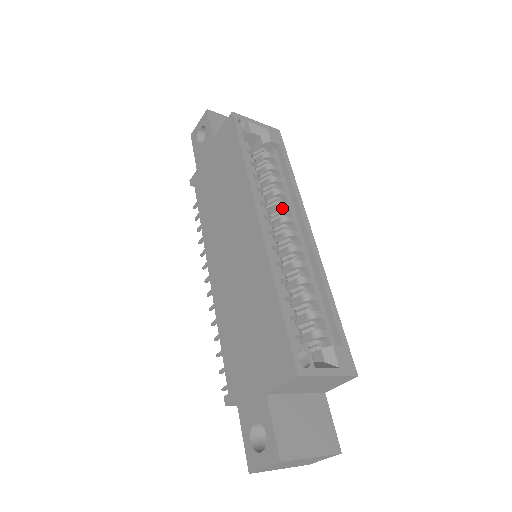
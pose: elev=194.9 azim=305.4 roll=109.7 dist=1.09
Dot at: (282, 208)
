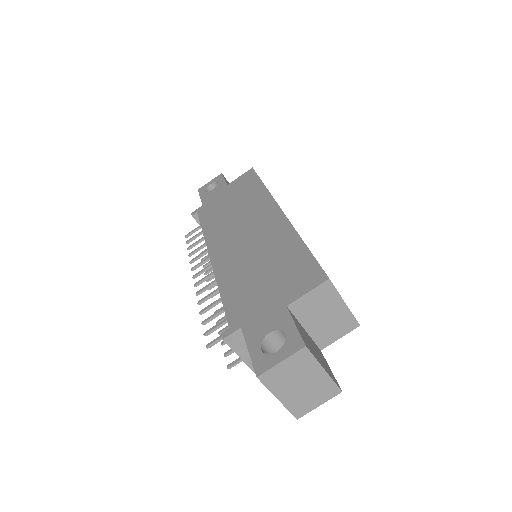
Dot at: occluded
